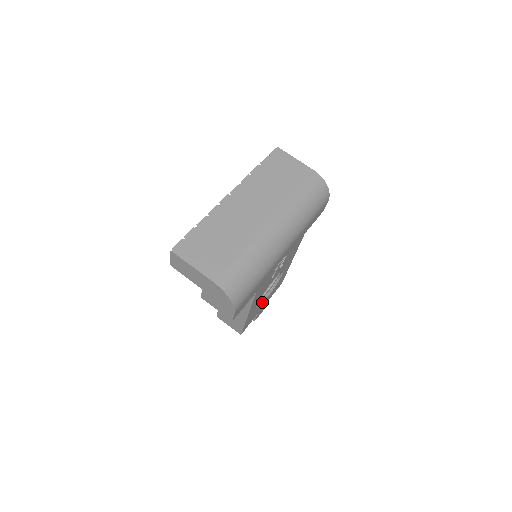
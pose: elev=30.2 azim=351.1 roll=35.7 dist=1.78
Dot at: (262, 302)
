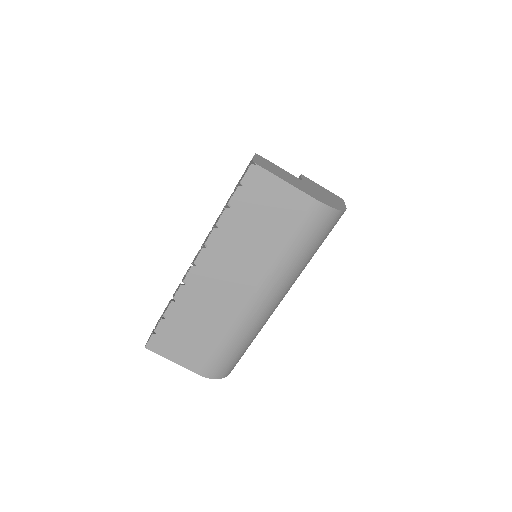
Dot at: occluded
